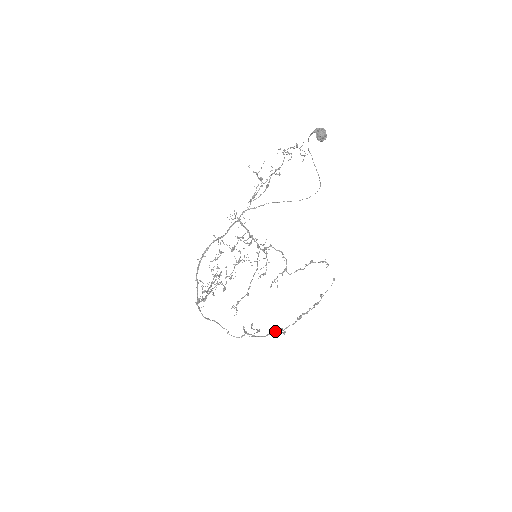
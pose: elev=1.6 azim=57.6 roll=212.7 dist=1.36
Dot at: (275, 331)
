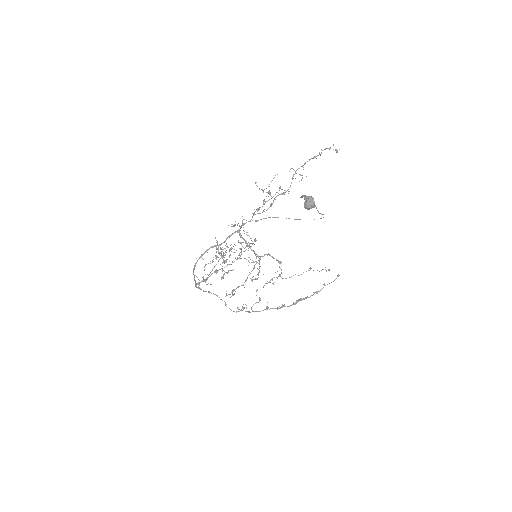
Dot at: (271, 308)
